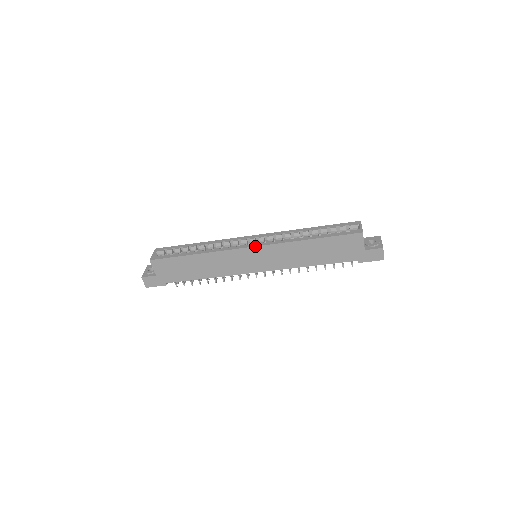
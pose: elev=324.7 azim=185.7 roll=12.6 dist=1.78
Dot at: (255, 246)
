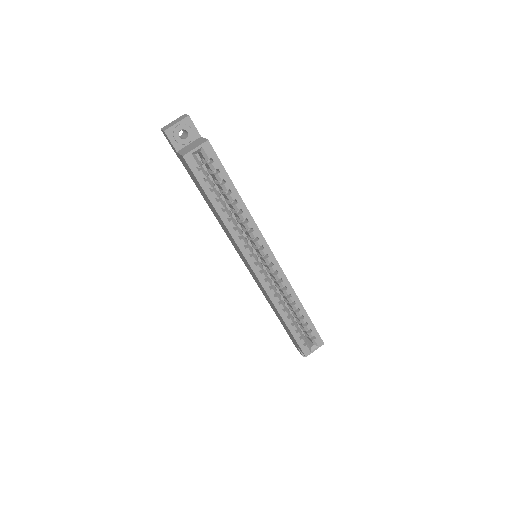
Dot at: (256, 275)
